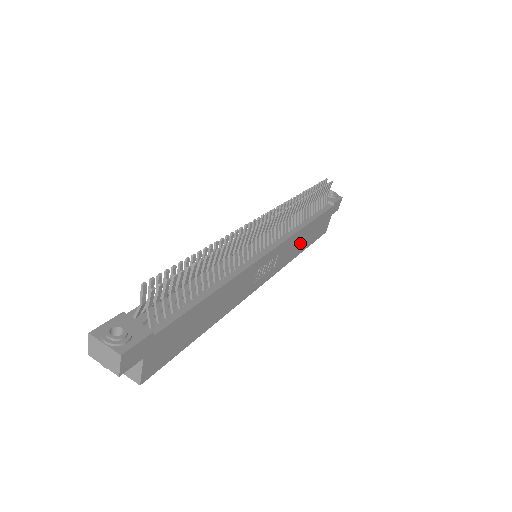
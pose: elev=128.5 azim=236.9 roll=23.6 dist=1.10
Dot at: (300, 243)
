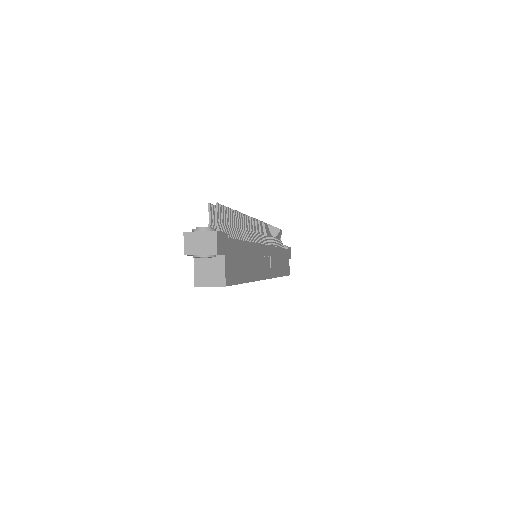
Dot at: (279, 264)
